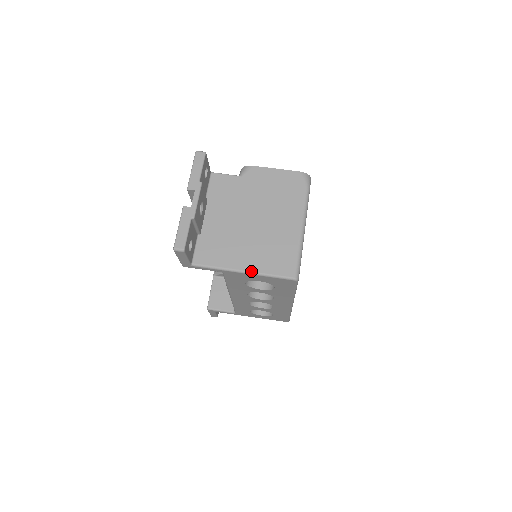
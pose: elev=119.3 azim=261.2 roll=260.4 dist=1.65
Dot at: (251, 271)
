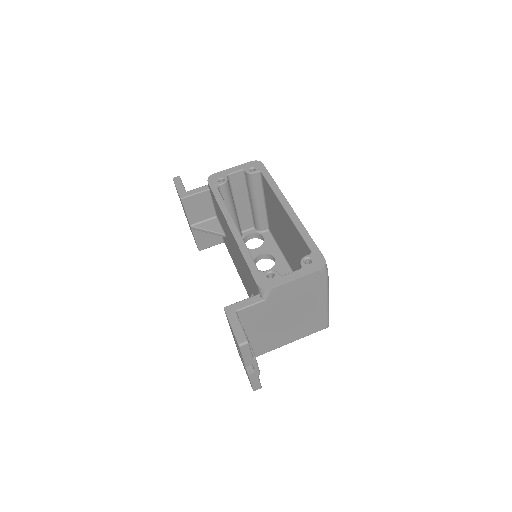
Dot at: occluded
